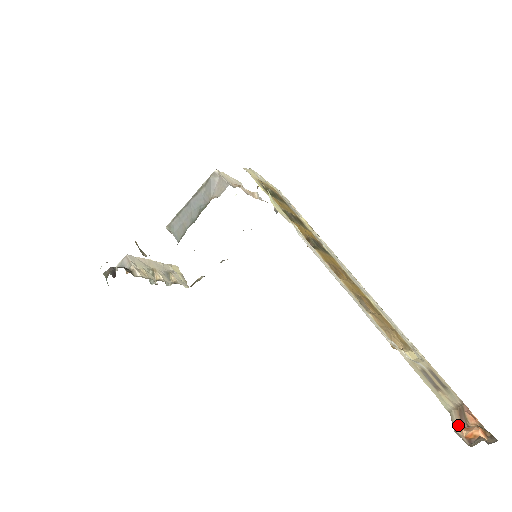
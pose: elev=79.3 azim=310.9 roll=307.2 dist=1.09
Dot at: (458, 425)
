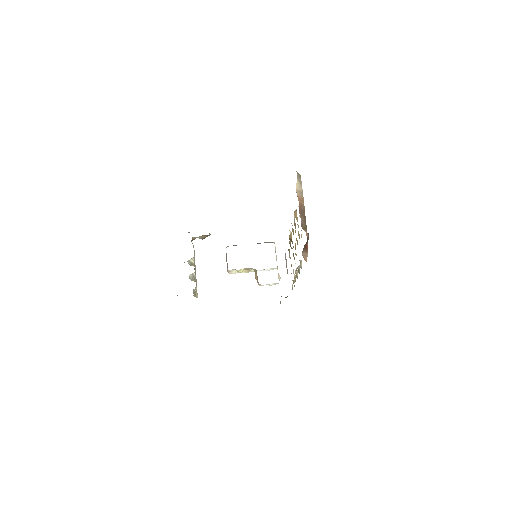
Dot at: (299, 193)
